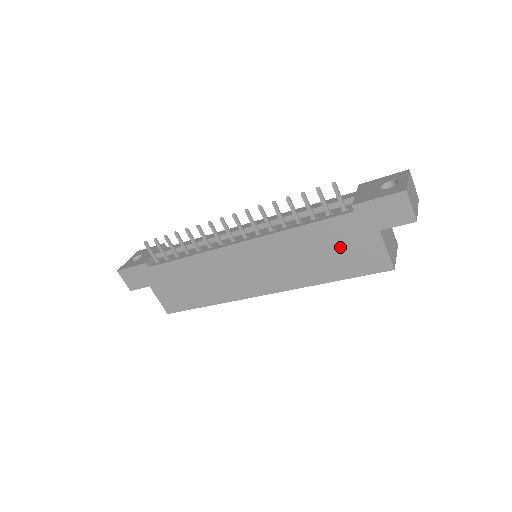
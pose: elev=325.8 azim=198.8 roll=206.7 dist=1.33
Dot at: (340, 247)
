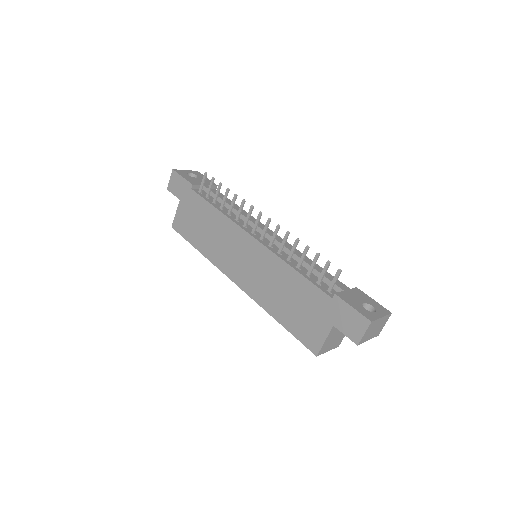
Dot at: (303, 308)
